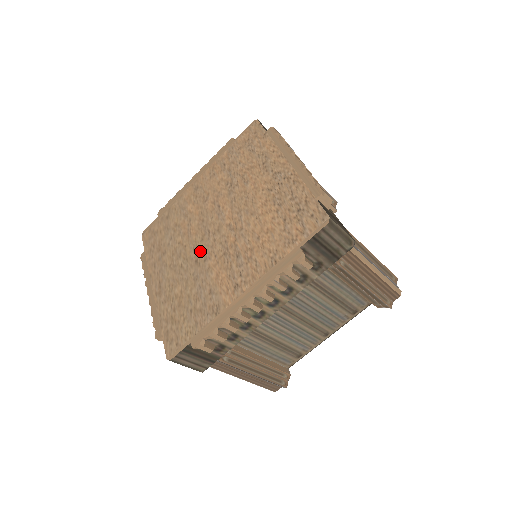
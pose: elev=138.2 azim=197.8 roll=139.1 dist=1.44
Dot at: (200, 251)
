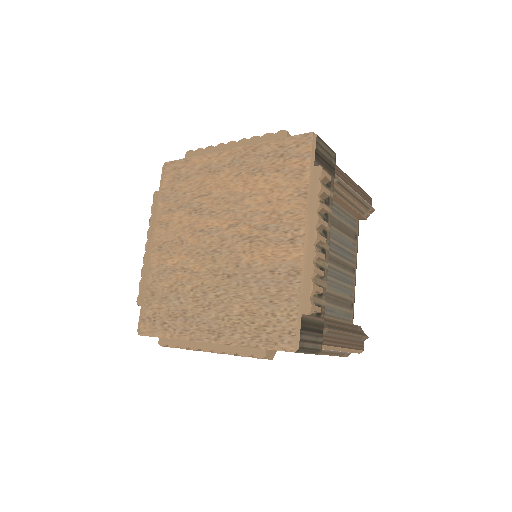
Dot at: (223, 267)
